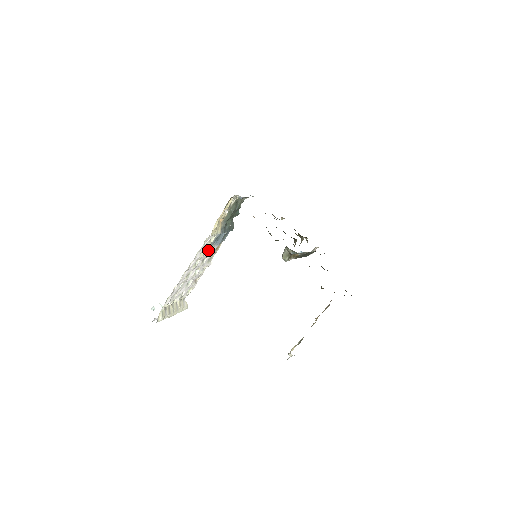
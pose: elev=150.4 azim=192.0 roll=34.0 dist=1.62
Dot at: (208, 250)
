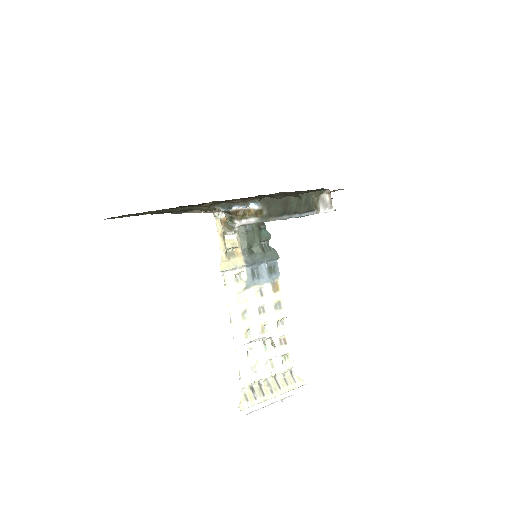
Dot at: (254, 294)
